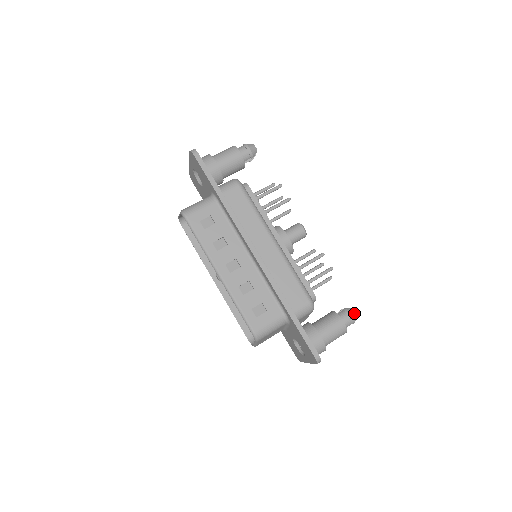
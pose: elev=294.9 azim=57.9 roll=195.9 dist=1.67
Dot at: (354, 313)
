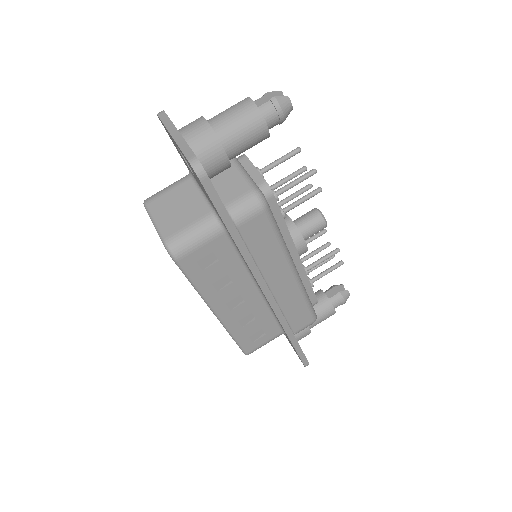
Dot at: (347, 298)
